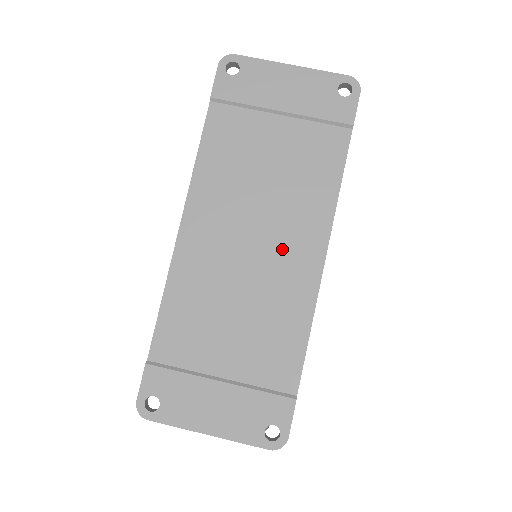
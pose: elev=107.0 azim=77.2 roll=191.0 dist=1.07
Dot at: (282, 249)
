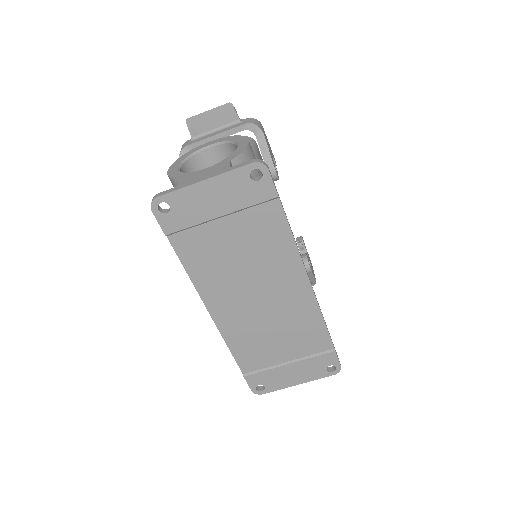
Dot at: (280, 291)
